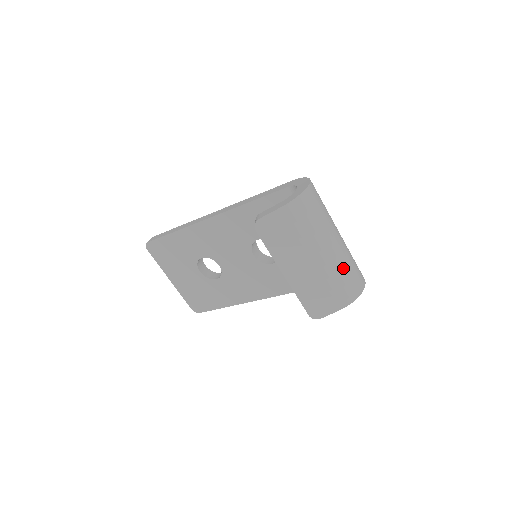
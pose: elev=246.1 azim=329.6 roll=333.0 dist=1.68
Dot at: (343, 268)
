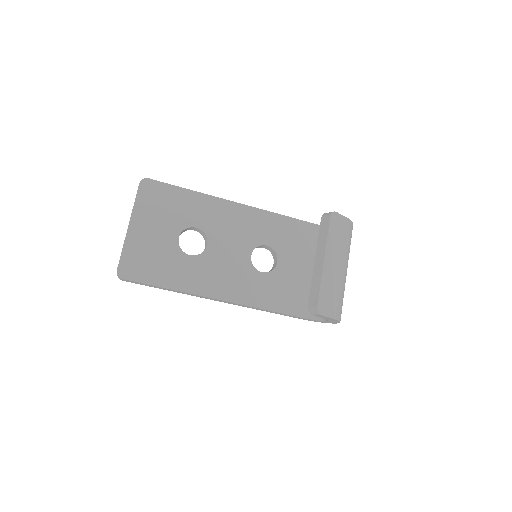
Dot at: occluded
